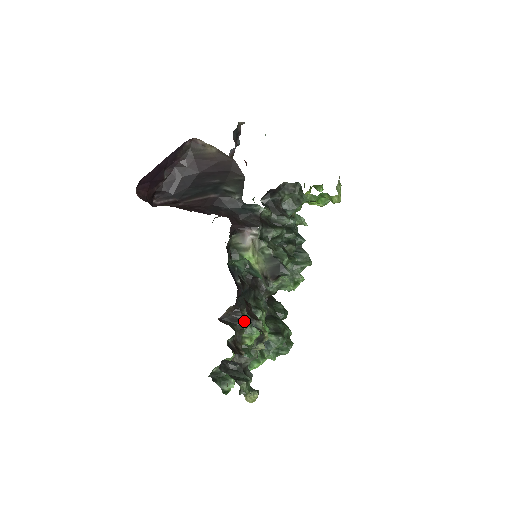
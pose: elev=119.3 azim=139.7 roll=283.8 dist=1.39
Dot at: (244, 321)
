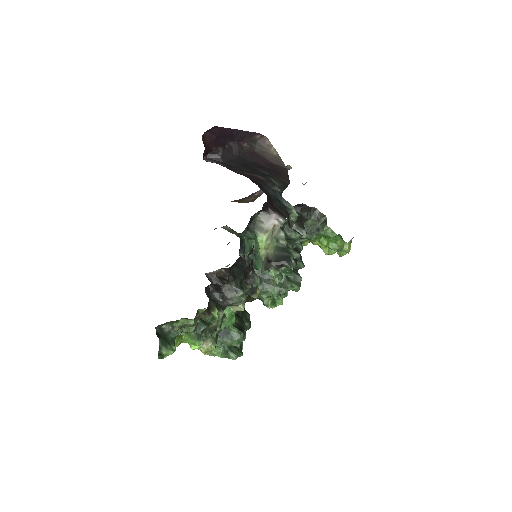
Dot at: occluded
